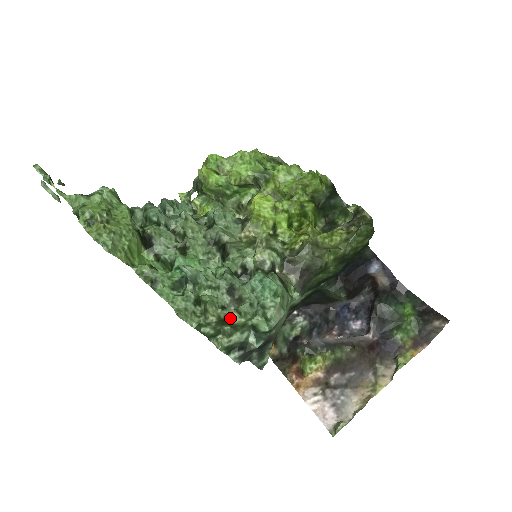
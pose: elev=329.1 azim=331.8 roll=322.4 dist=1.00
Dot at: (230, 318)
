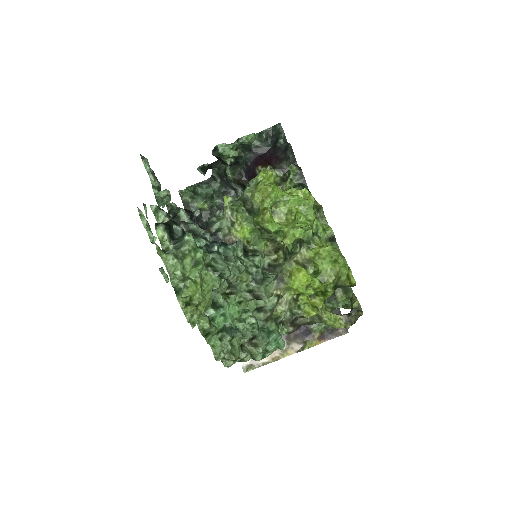
Dot at: (245, 358)
